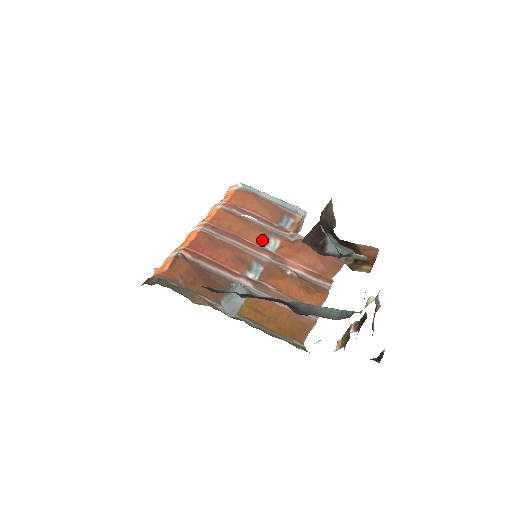
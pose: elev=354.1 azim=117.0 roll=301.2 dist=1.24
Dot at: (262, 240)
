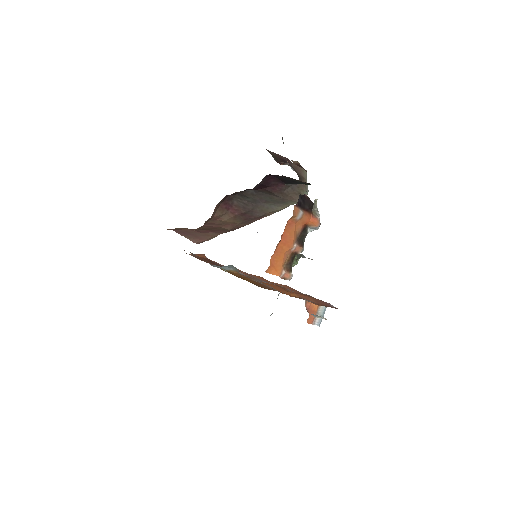
Dot at: occluded
